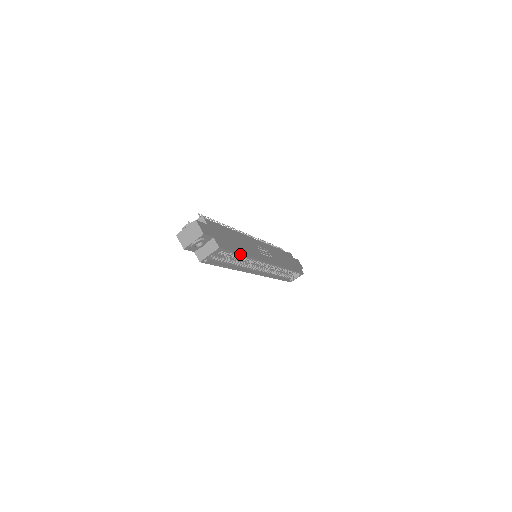
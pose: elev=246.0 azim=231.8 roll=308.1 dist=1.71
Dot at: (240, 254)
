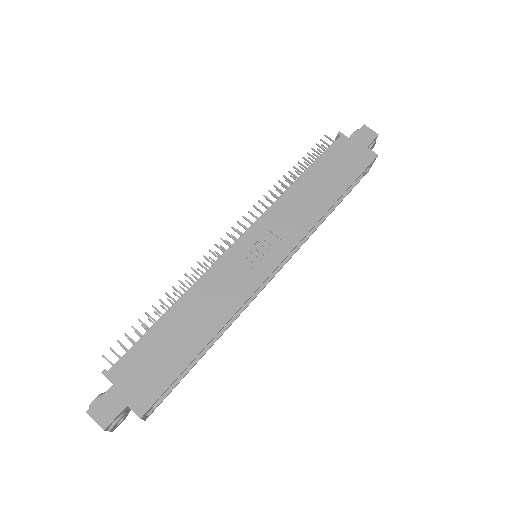
Dot at: (193, 360)
